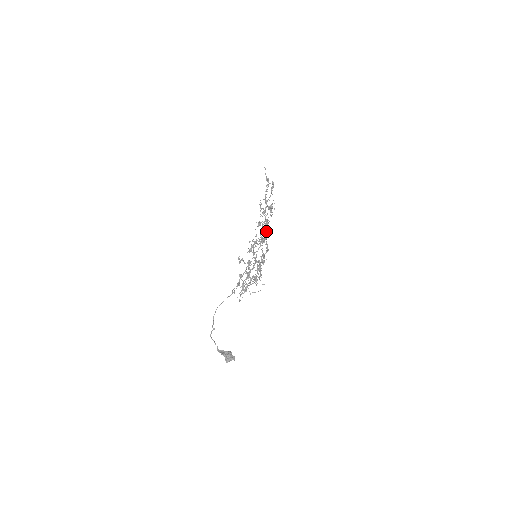
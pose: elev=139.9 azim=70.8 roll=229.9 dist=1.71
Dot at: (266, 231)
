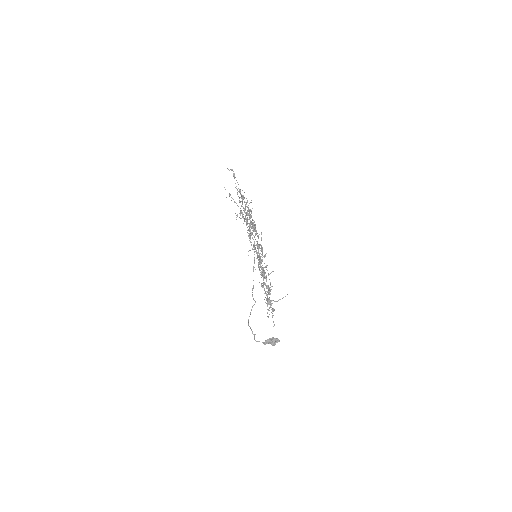
Dot at: occluded
